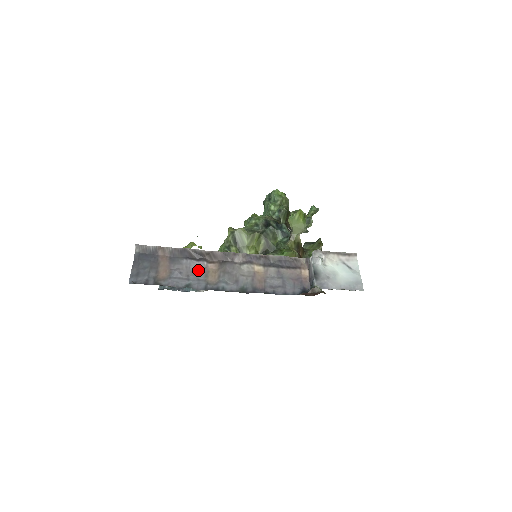
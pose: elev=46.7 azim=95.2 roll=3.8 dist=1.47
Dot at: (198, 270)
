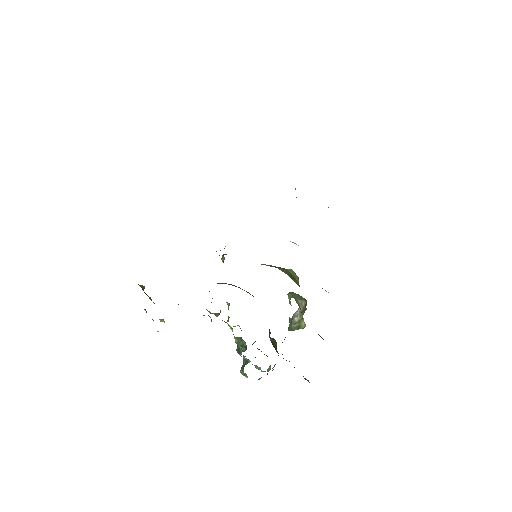
Dot at: occluded
